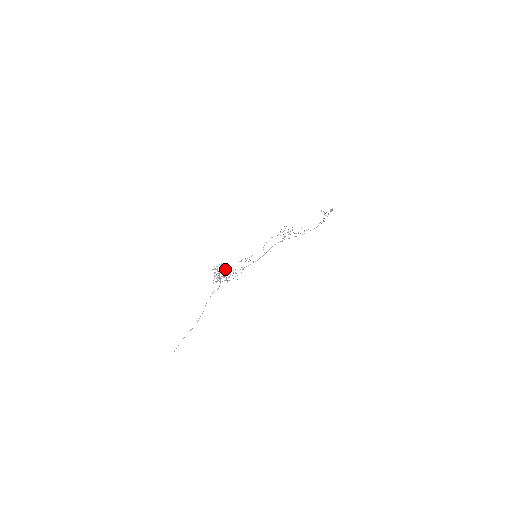
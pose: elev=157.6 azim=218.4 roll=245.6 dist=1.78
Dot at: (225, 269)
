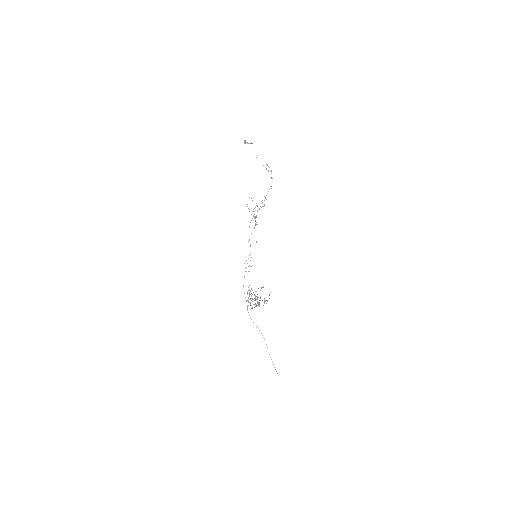
Dot at: occluded
